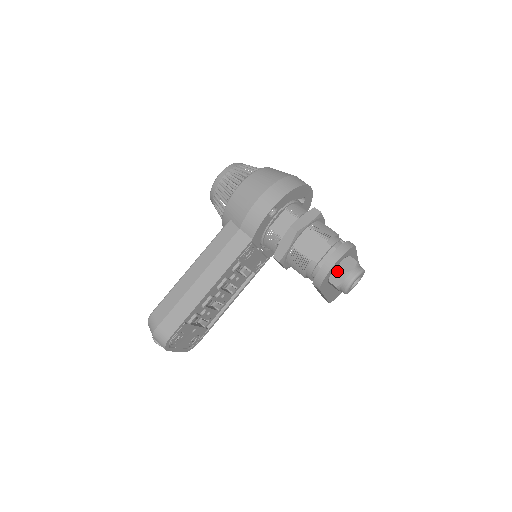
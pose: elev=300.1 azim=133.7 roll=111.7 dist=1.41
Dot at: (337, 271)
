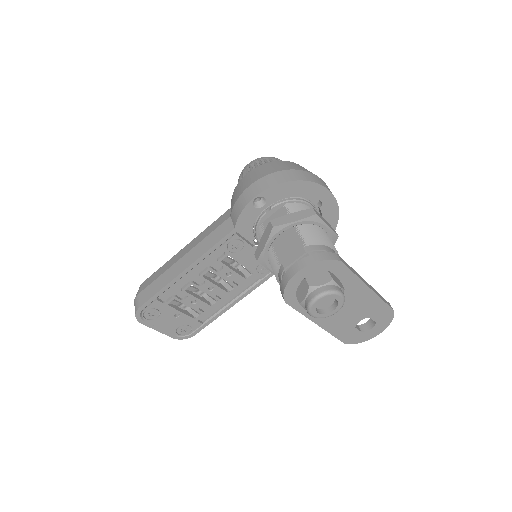
Dot at: (303, 283)
